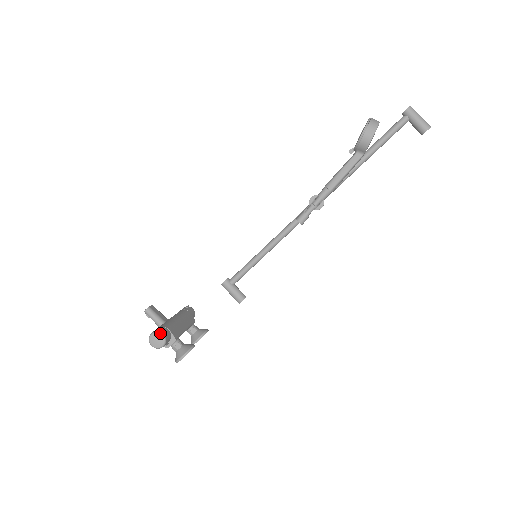
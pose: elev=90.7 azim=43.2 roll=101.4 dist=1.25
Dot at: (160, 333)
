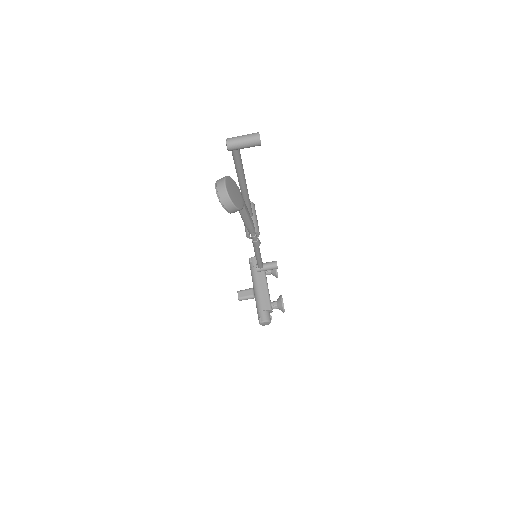
Dot at: (263, 322)
